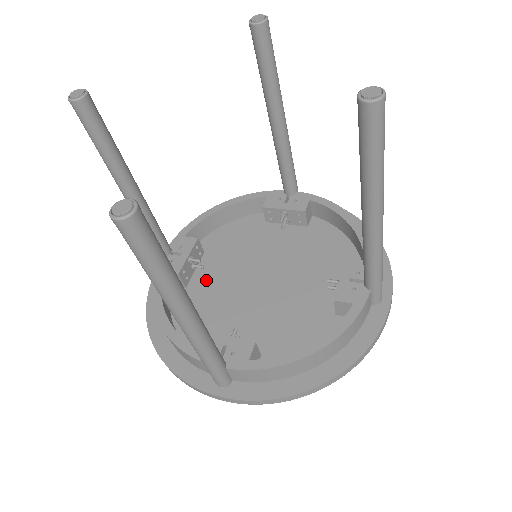
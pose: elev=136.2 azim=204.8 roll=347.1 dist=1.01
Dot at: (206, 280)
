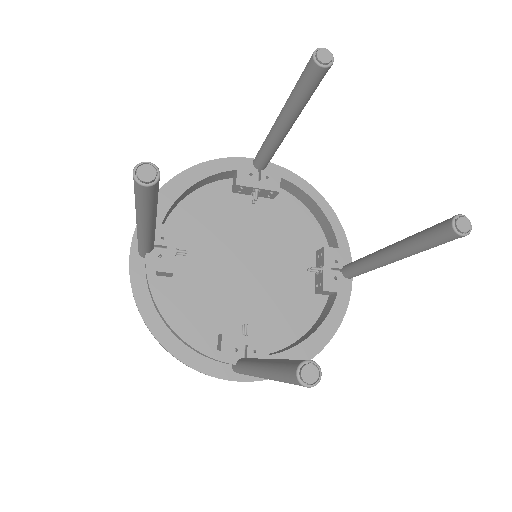
Dot at: (191, 267)
